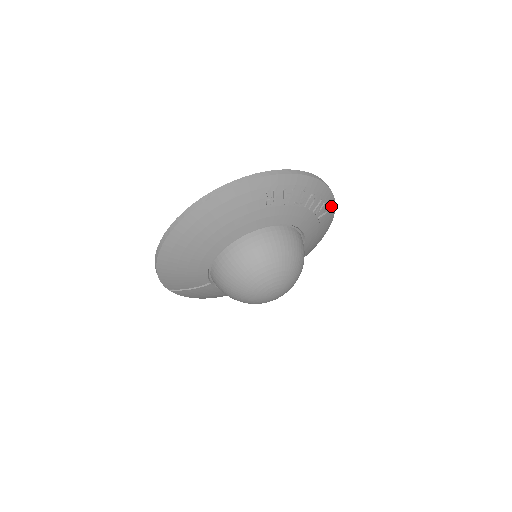
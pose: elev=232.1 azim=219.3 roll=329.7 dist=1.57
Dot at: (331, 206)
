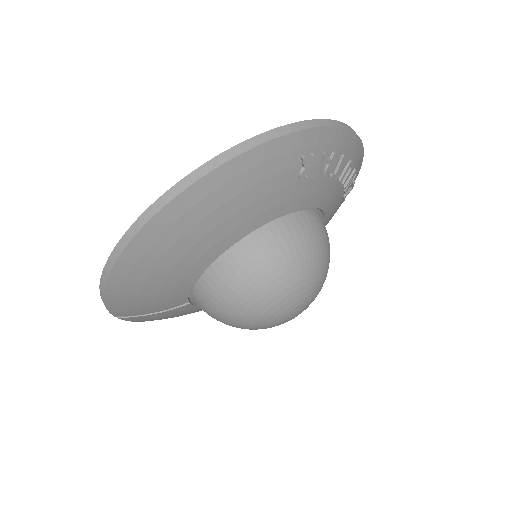
Dot at: (355, 178)
